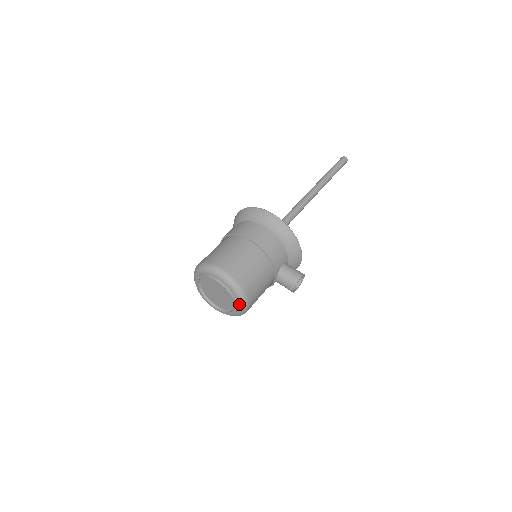
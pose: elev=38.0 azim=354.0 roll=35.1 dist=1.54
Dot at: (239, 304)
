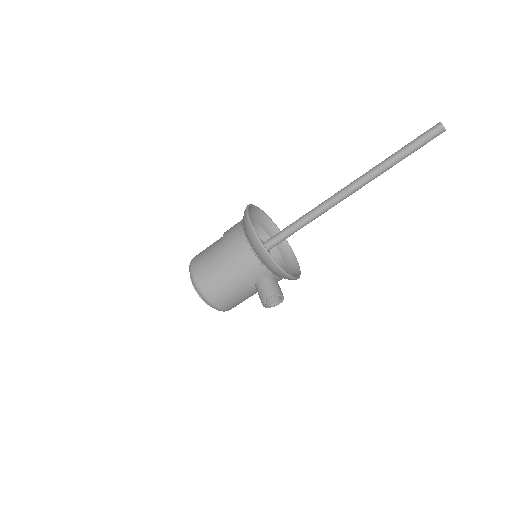
Dot at: occluded
